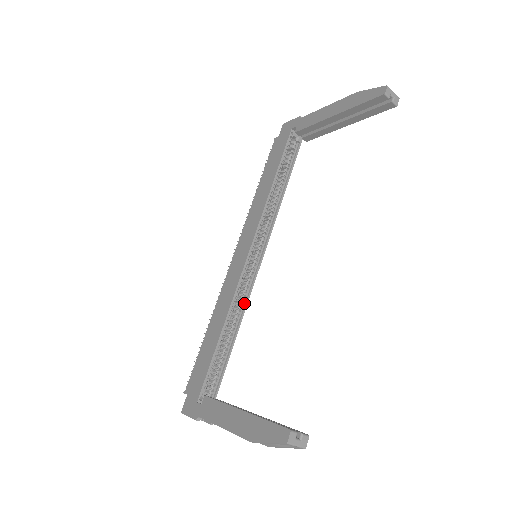
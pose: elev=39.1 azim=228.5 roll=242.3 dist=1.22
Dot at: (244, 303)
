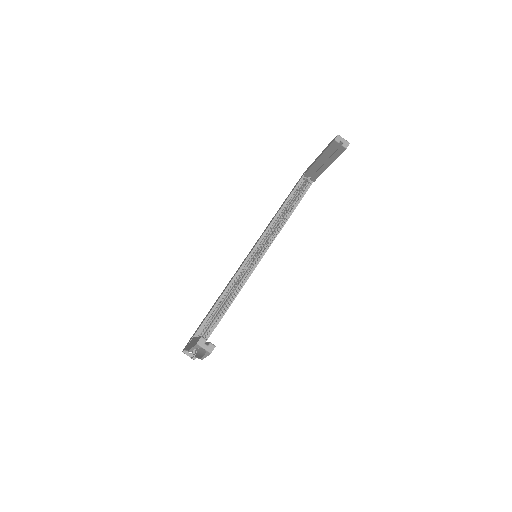
Dot at: (240, 287)
